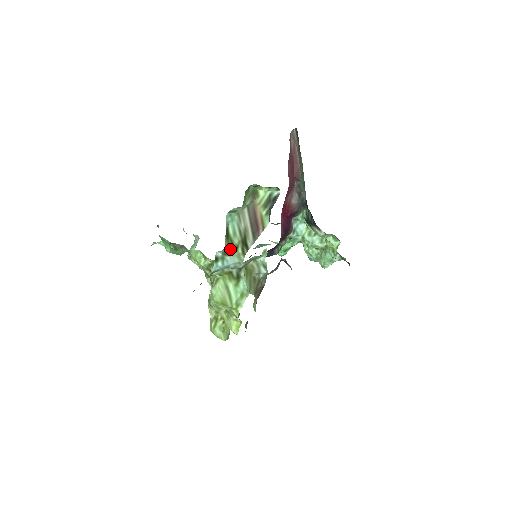
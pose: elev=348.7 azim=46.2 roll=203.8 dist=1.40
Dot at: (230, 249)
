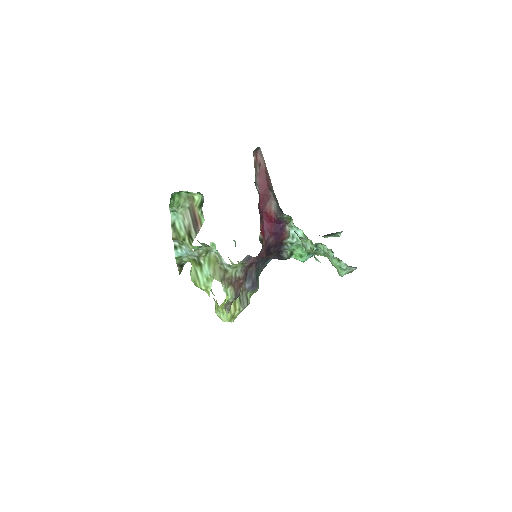
Dot at: (178, 239)
